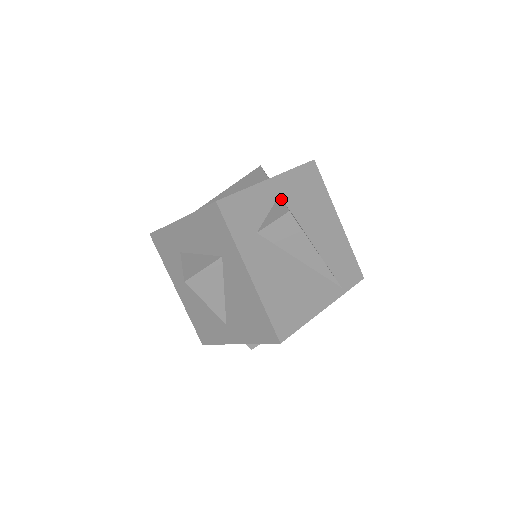
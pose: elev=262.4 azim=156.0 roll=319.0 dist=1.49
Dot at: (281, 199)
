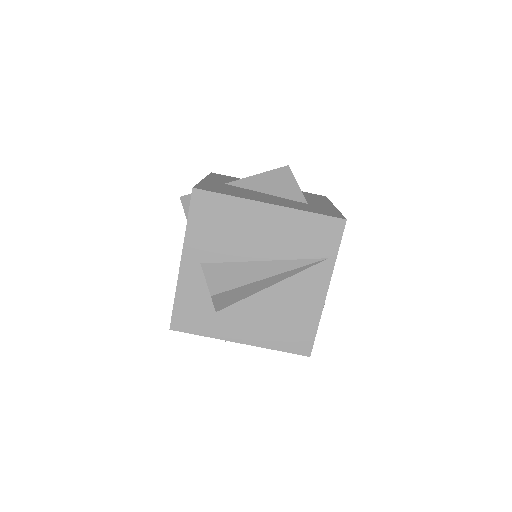
Dot at: (203, 272)
